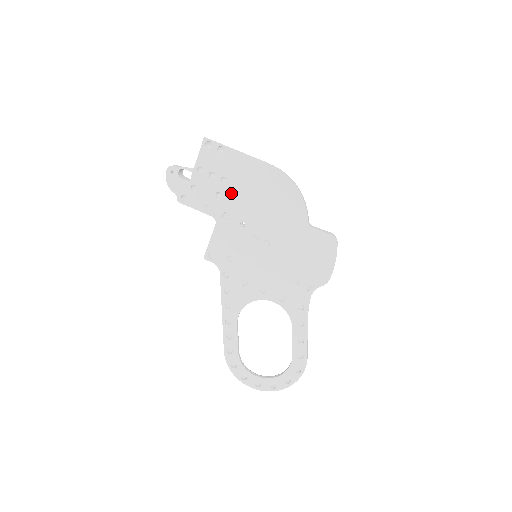
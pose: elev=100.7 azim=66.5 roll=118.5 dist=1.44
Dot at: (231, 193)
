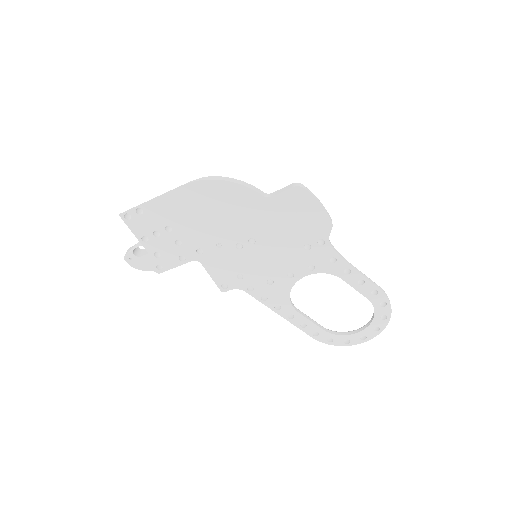
Dot at: (184, 233)
